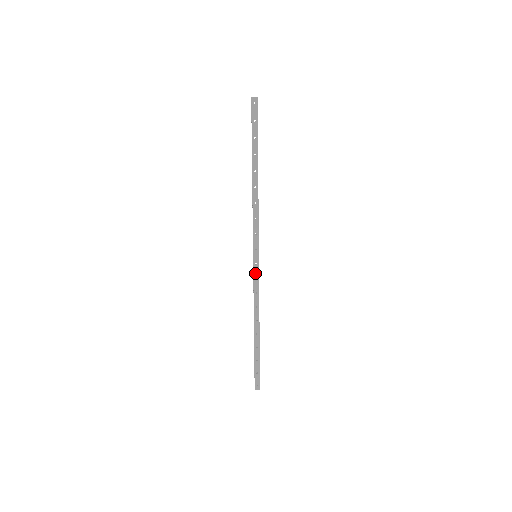
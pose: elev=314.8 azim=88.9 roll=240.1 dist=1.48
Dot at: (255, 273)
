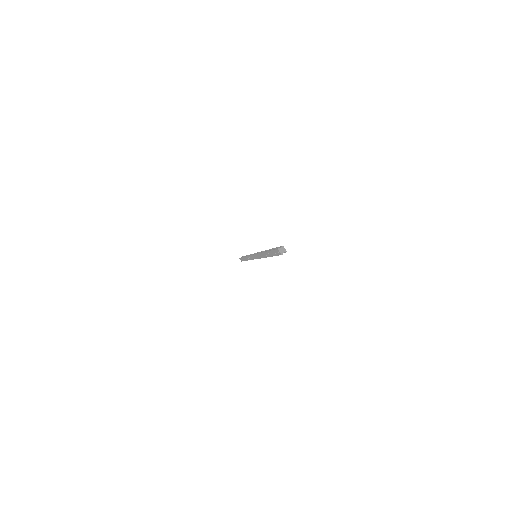
Dot at: (252, 257)
